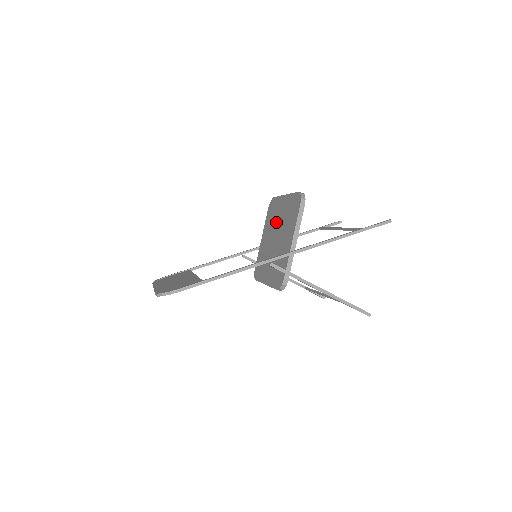
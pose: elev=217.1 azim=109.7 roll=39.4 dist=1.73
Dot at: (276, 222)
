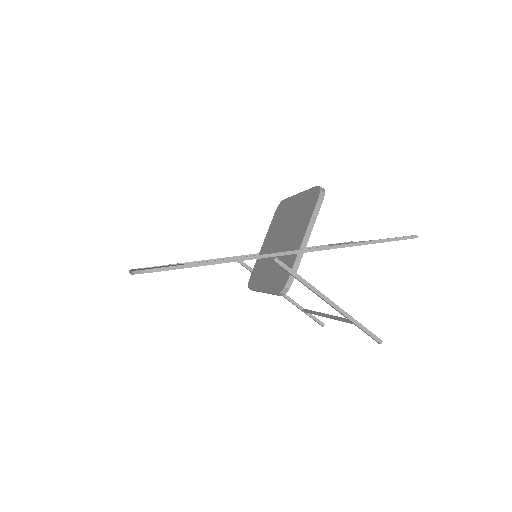
Dot at: (284, 223)
